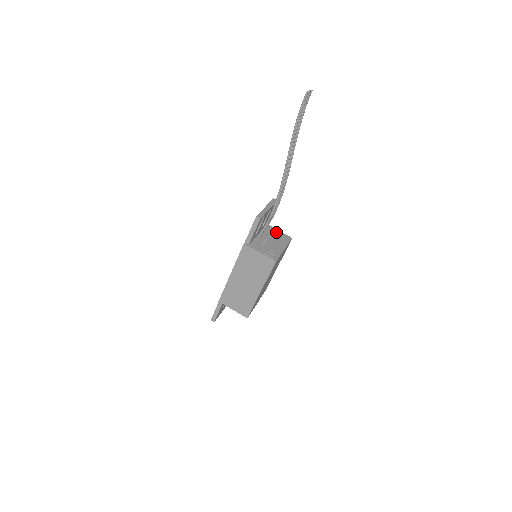
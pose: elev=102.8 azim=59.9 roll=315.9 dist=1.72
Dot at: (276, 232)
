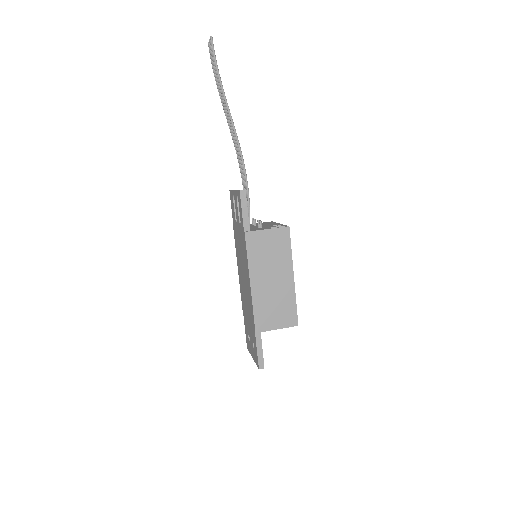
Dot at: occluded
